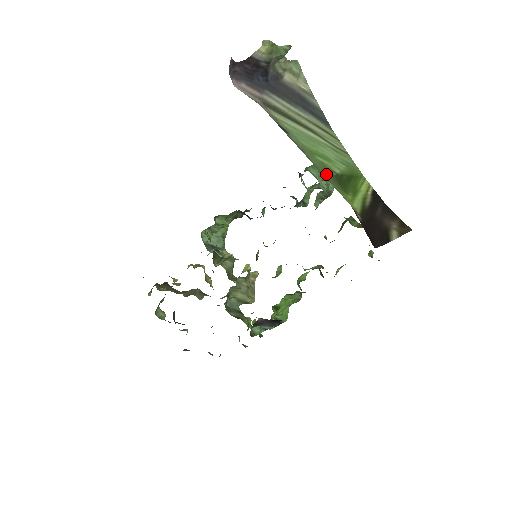
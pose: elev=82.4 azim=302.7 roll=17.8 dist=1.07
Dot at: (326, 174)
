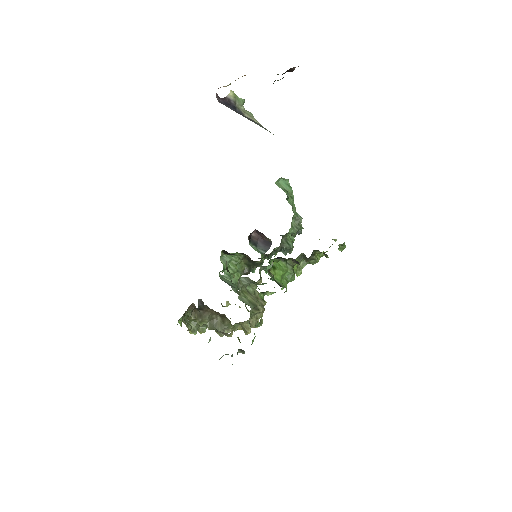
Dot at: occluded
